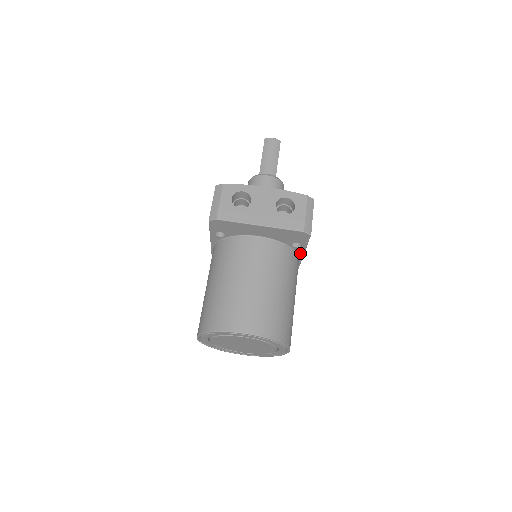
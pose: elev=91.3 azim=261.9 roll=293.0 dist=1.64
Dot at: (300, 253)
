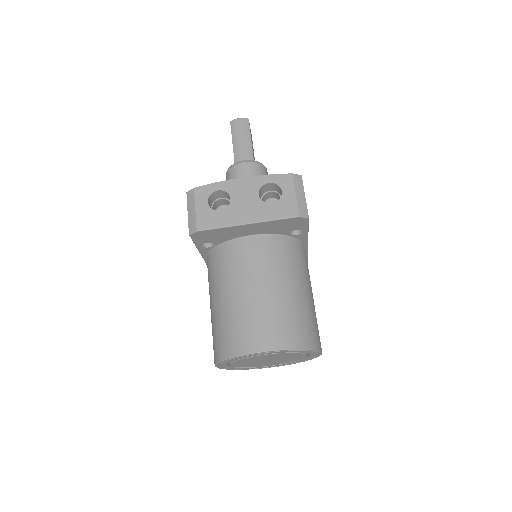
Dot at: (303, 239)
